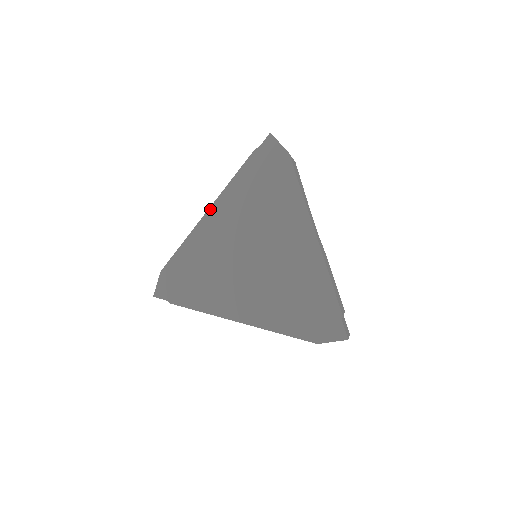
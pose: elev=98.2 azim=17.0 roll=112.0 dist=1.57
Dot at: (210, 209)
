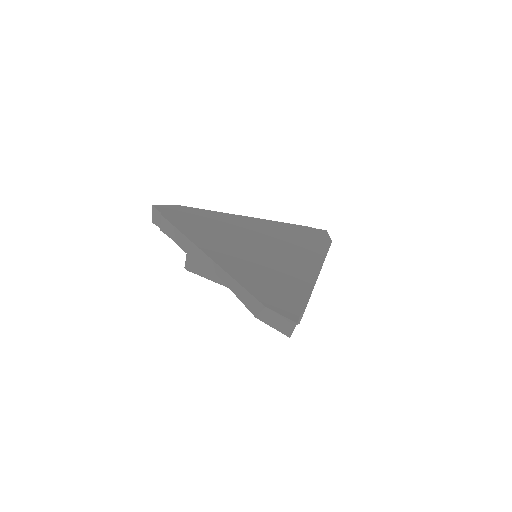
Dot at: (252, 217)
